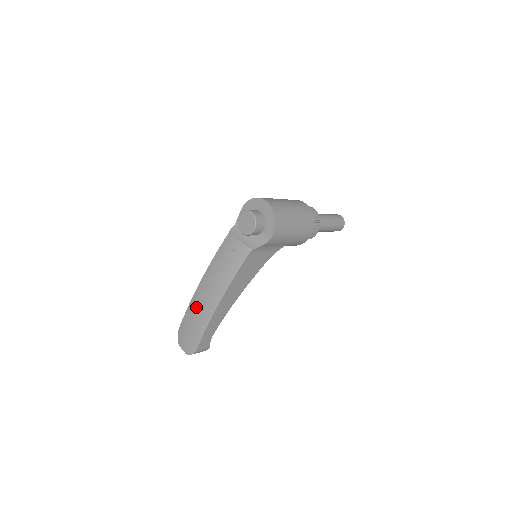
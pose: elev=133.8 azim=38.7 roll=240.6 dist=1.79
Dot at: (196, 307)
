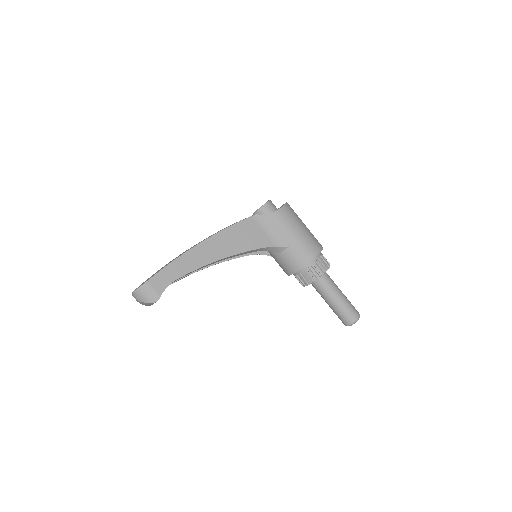
Dot at: occluded
